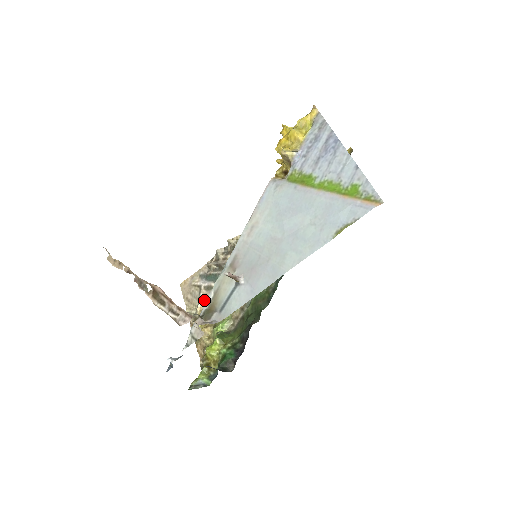
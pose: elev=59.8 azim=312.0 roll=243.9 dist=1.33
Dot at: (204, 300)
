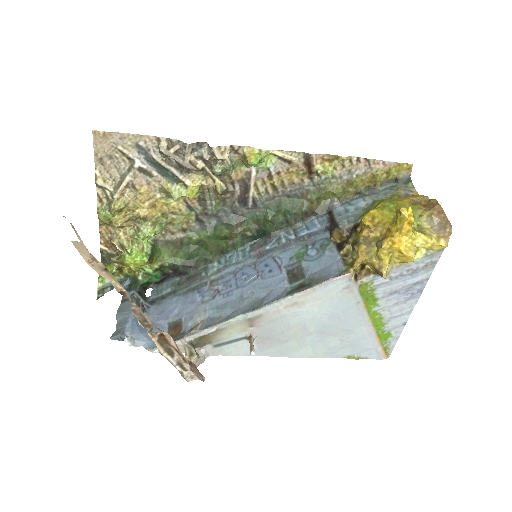
Dot at: (133, 184)
